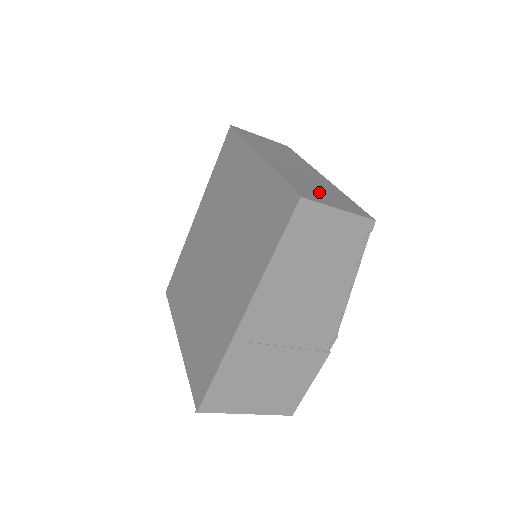
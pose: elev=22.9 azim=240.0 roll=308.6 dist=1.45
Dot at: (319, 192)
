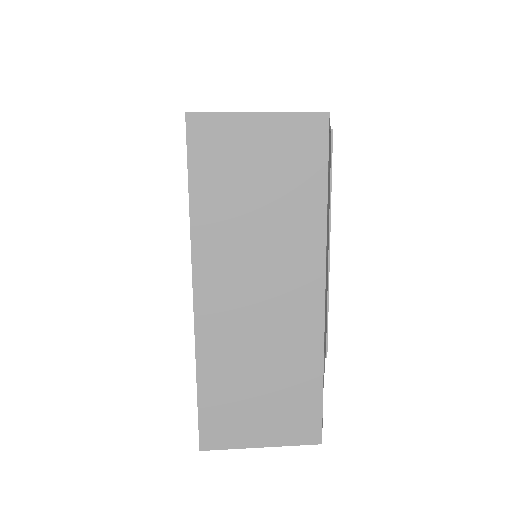
Dot at: (253, 402)
